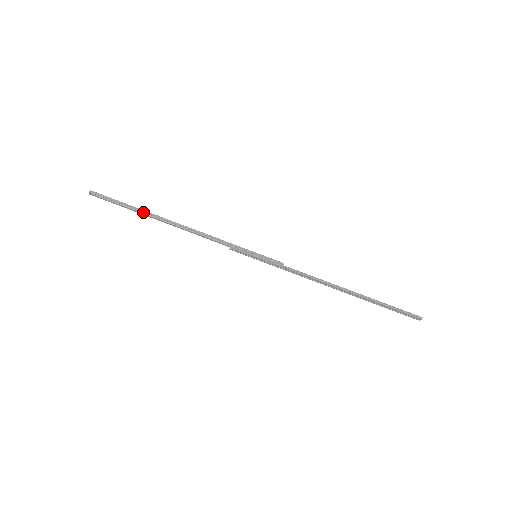
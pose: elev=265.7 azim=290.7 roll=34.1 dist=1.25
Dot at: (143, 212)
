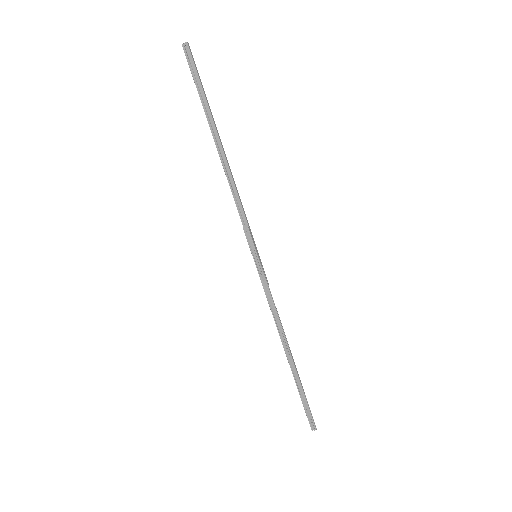
Dot at: (212, 116)
